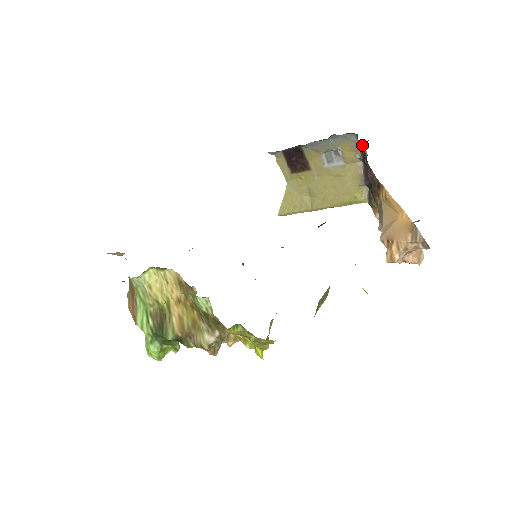
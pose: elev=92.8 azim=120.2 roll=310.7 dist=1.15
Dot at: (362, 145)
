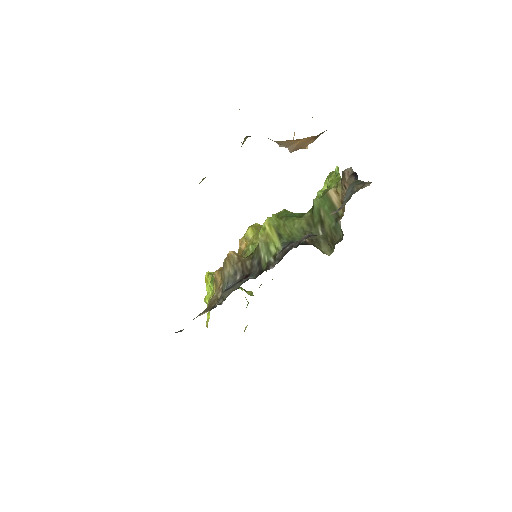
Dot at: occluded
